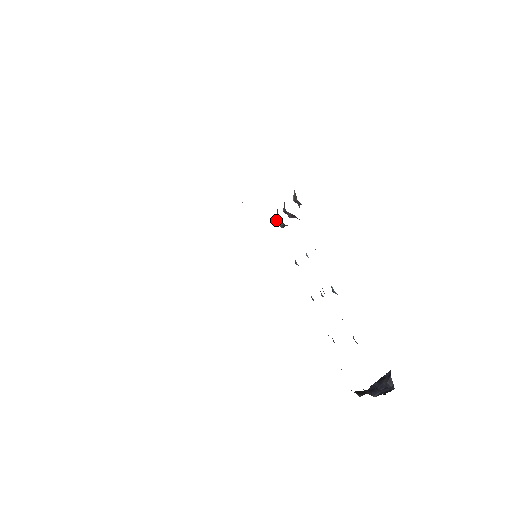
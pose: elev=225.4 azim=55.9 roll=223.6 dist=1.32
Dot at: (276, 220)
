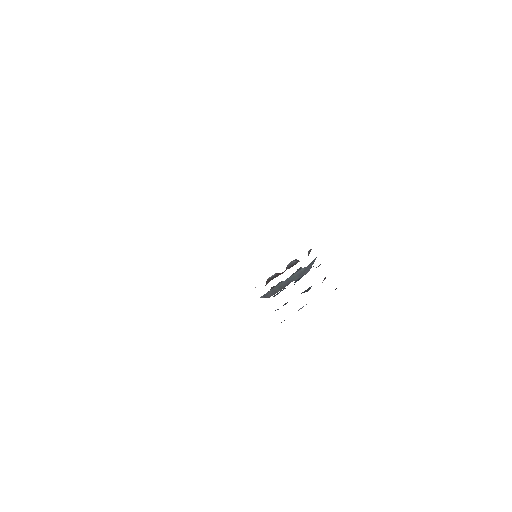
Dot at: (267, 280)
